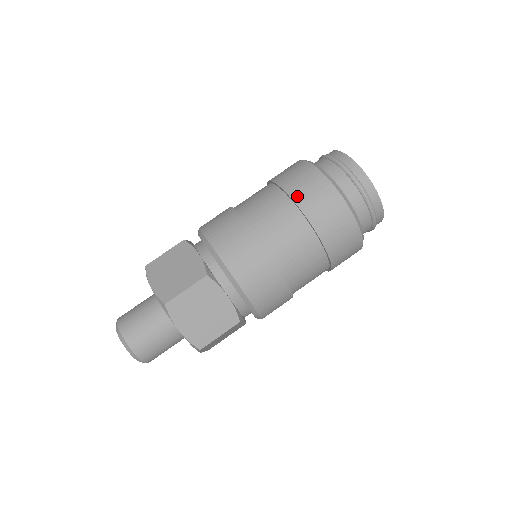
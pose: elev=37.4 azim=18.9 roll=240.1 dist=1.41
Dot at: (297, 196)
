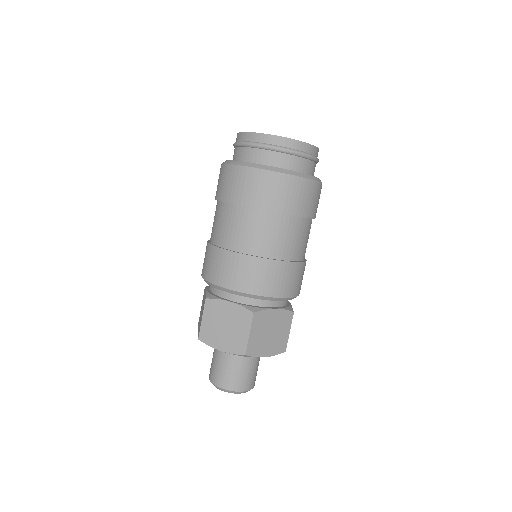
Dot at: (218, 195)
